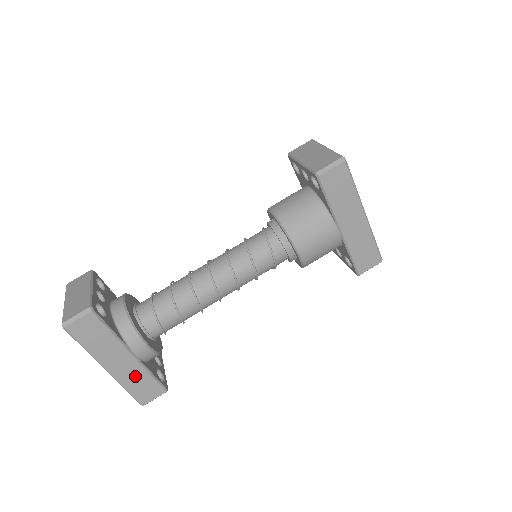
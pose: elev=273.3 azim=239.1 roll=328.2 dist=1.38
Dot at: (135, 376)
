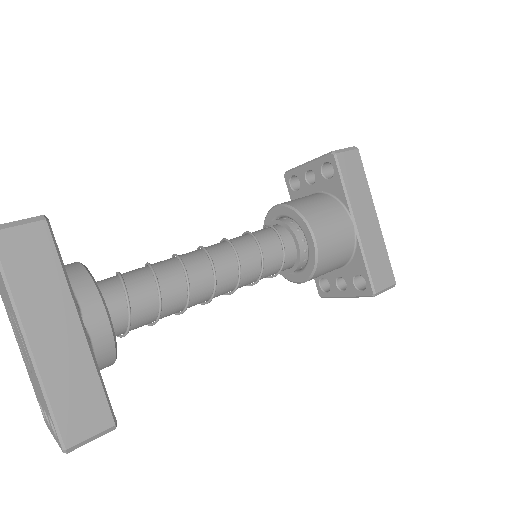
Dot at: (73, 373)
